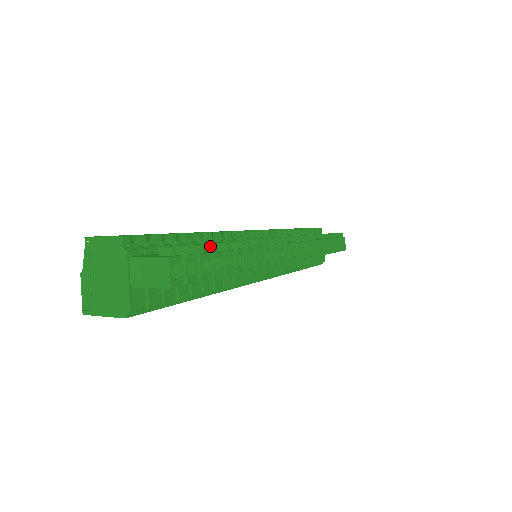
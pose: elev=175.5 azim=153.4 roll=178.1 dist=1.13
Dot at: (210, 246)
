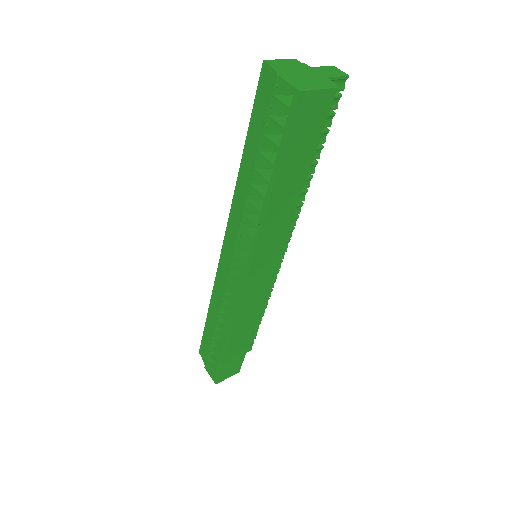
Dot at: occluded
